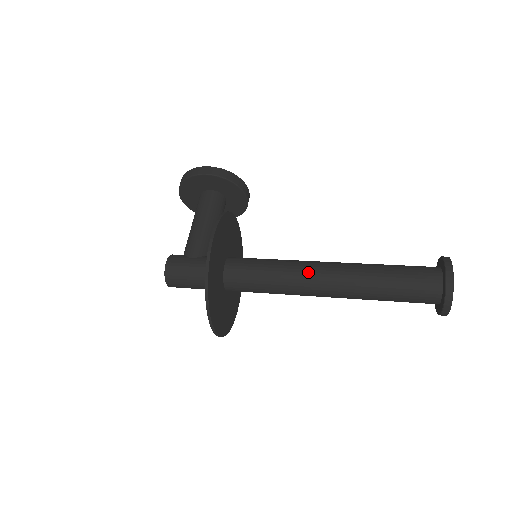
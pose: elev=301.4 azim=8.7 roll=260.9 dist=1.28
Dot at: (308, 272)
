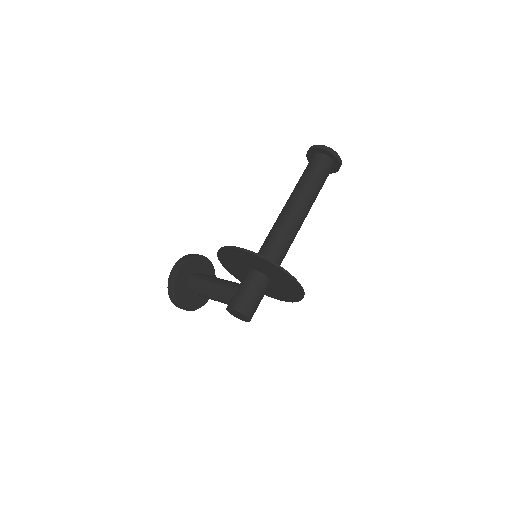
Dot at: (284, 217)
